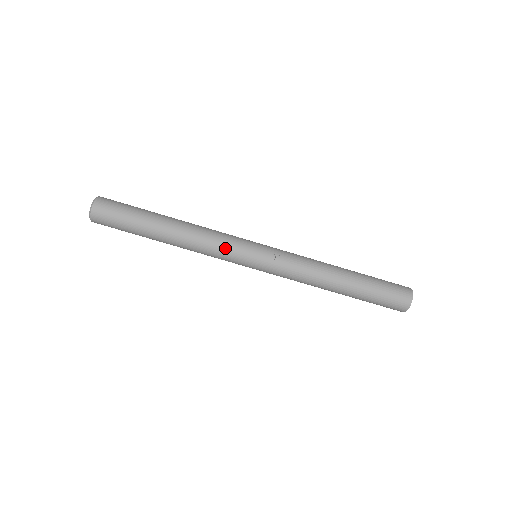
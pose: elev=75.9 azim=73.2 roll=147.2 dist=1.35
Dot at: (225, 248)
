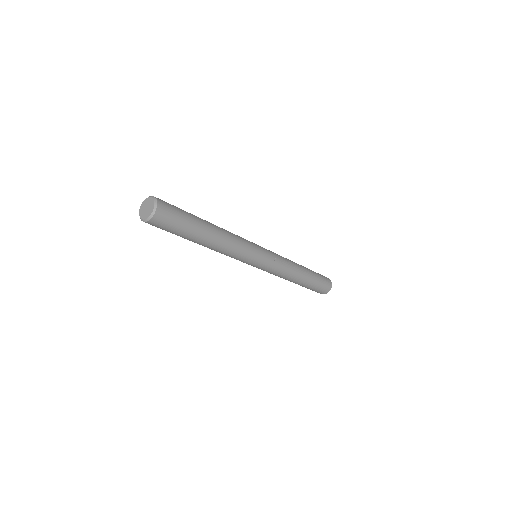
Dot at: (247, 251)
